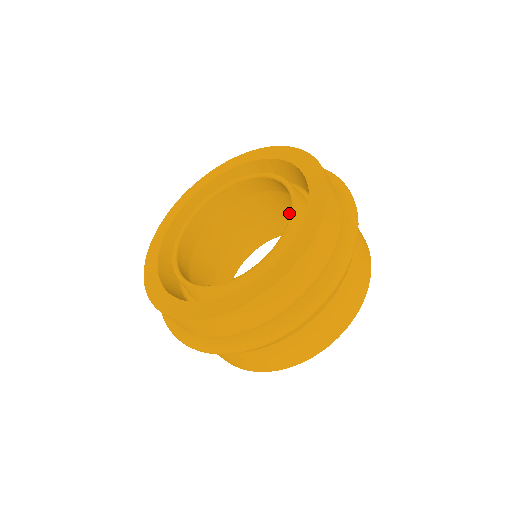
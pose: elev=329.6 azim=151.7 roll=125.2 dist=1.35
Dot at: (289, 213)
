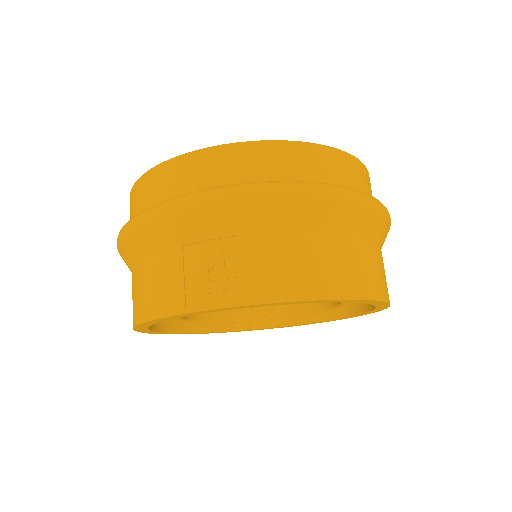
Dot at: occluded
